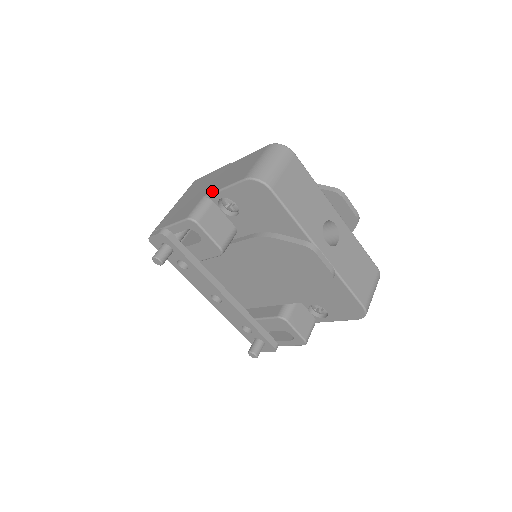
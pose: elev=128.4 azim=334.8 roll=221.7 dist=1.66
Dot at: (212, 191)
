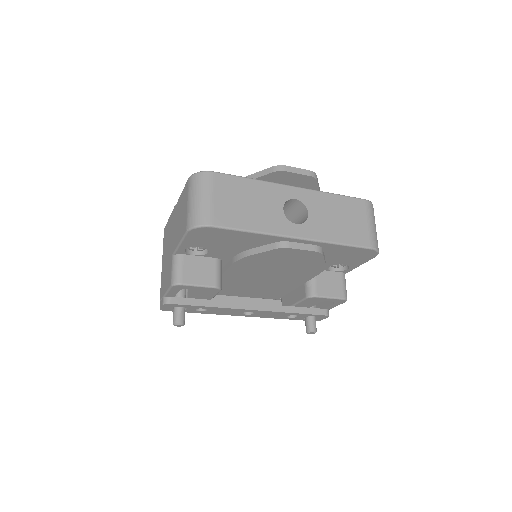
Dot at: (174, 248)
